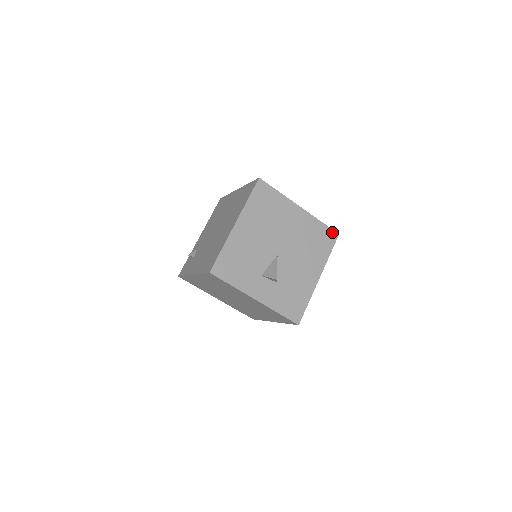
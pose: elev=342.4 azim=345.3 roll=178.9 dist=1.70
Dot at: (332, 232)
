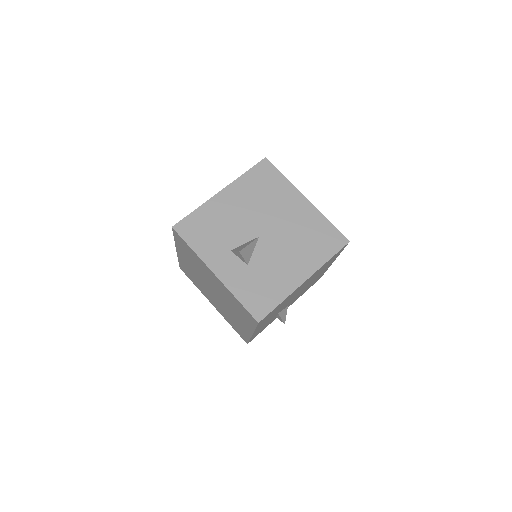
Dot at: (341, 236)
